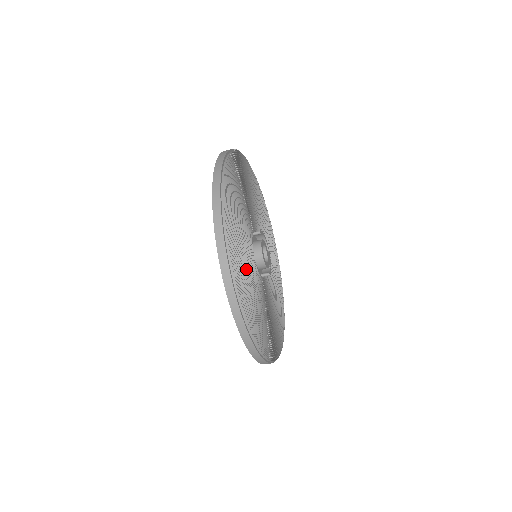
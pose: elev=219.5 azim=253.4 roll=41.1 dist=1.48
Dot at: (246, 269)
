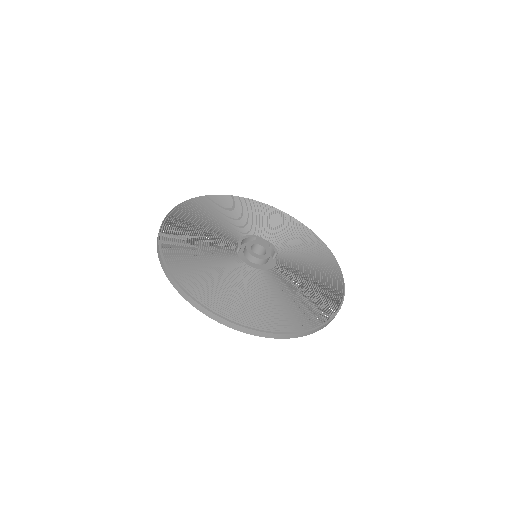
Dot at: (268, 298)
